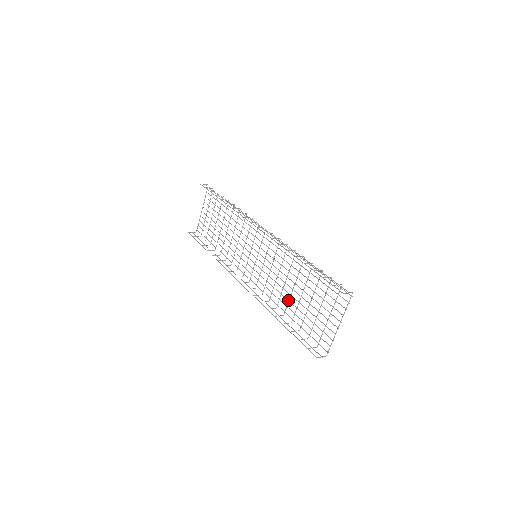
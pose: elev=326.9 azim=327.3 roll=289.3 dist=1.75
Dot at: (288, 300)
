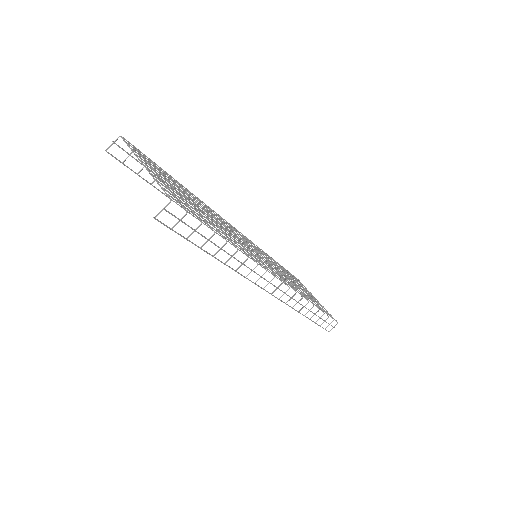
Dot at: (225, 234)
